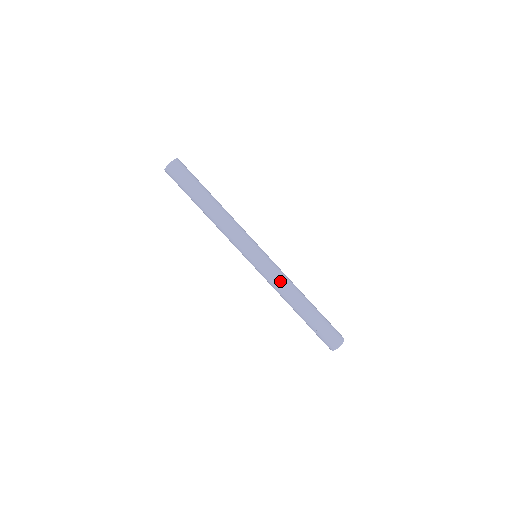
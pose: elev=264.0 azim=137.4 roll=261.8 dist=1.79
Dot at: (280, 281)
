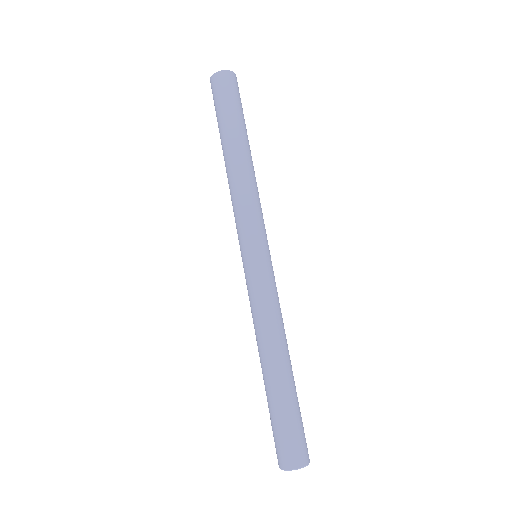
Dot at: (257, 311)
